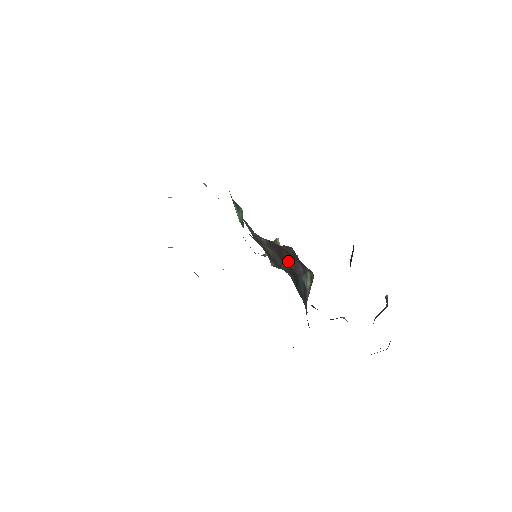
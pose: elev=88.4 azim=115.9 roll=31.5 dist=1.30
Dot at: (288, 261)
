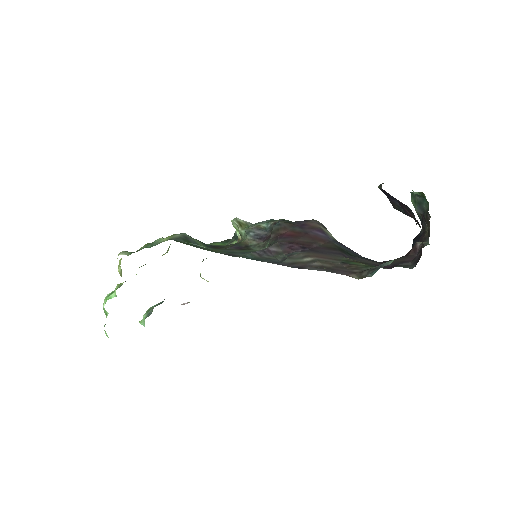
Dot at: (315, 244)
